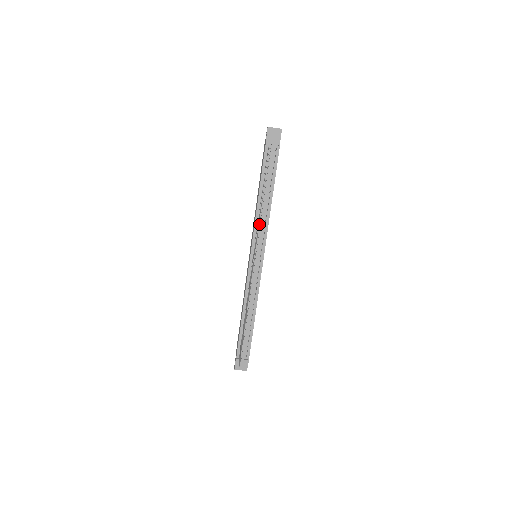
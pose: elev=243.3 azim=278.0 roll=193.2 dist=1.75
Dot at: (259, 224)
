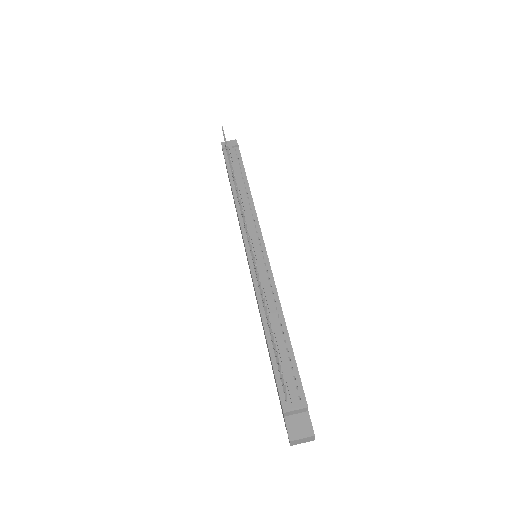
Dot at: (236, 186)
